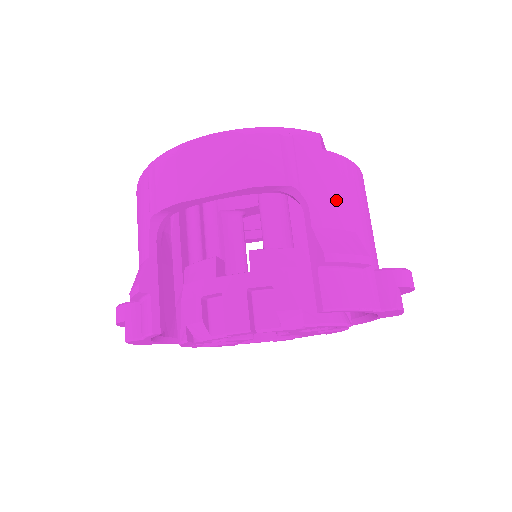
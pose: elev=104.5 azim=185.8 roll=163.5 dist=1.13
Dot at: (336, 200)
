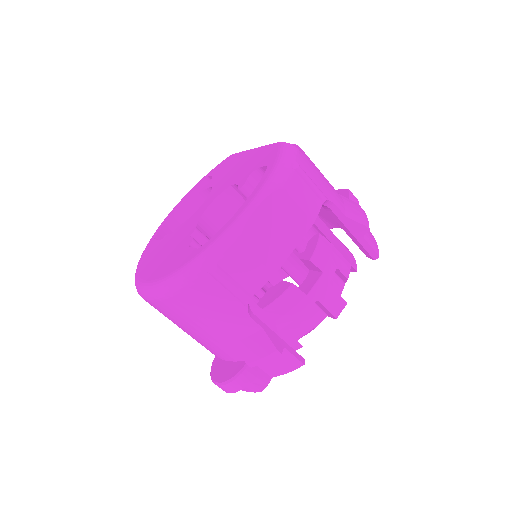
Dot at: (329, 185)
